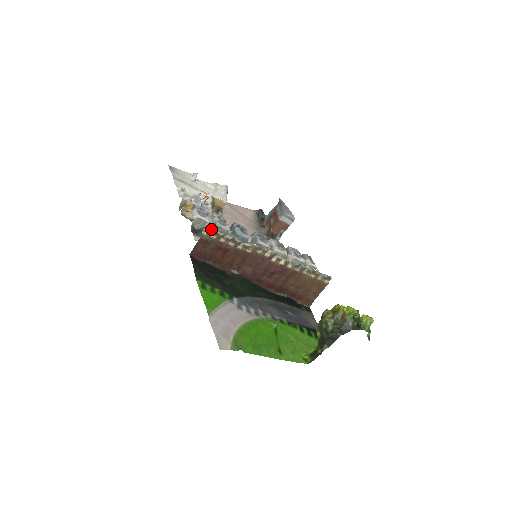
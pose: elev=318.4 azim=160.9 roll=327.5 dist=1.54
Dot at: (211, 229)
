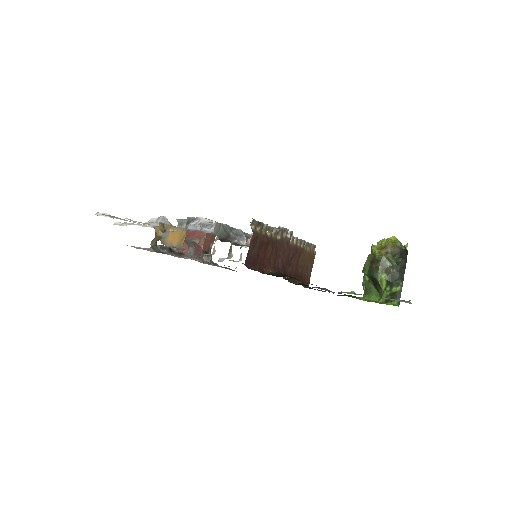
Dot at: (255, 220)
